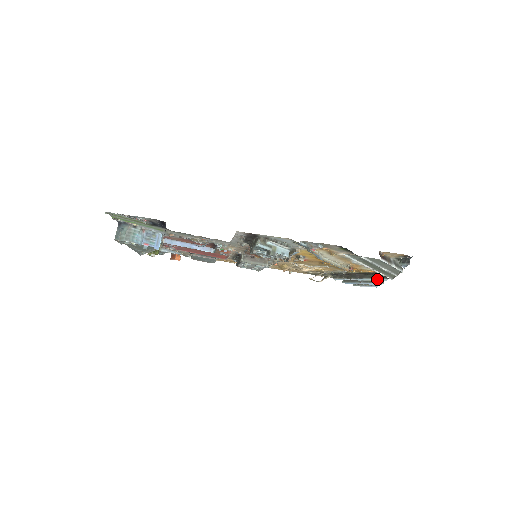
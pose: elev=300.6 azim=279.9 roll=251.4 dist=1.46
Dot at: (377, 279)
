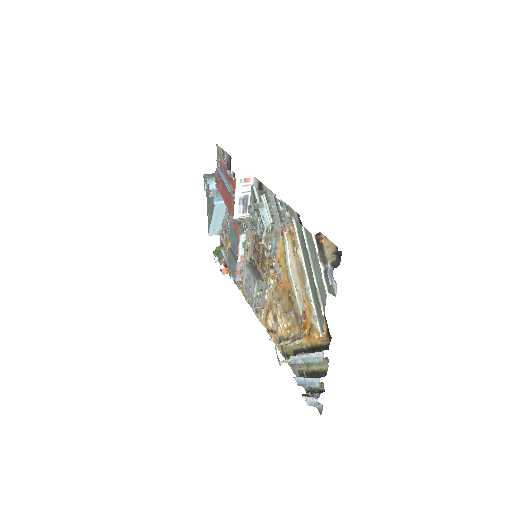
Dot at: (317, 358)
